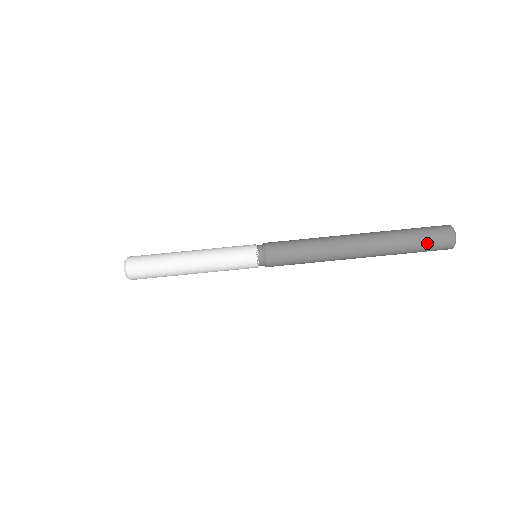
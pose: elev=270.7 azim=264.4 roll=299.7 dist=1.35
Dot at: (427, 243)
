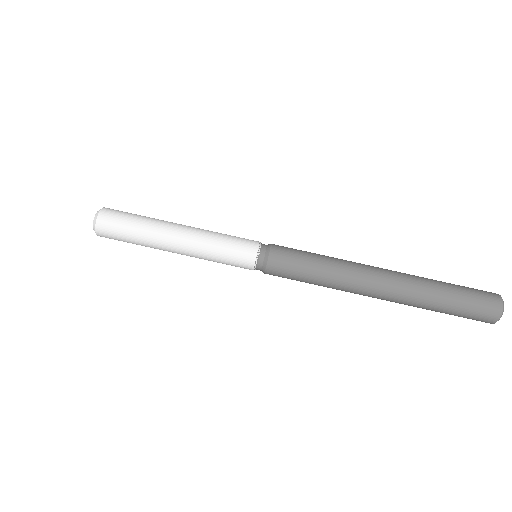
Dot at: (464, 312)
